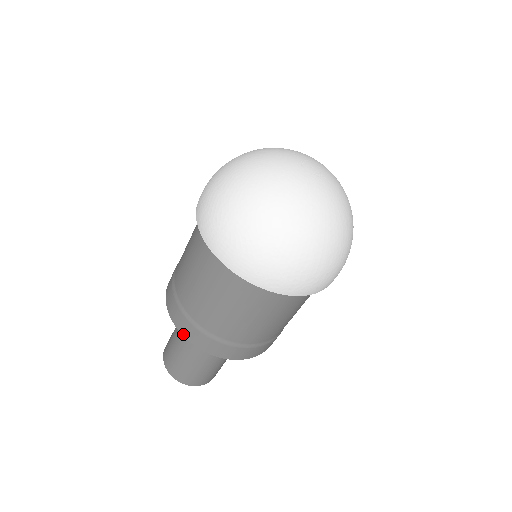
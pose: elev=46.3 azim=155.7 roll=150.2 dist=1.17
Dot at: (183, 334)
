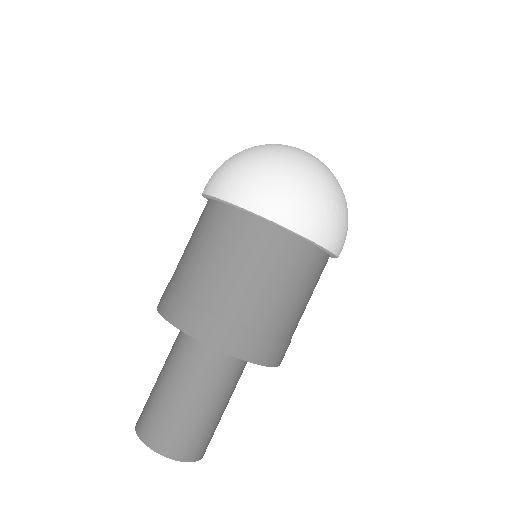
Dot at: (158, 308)
